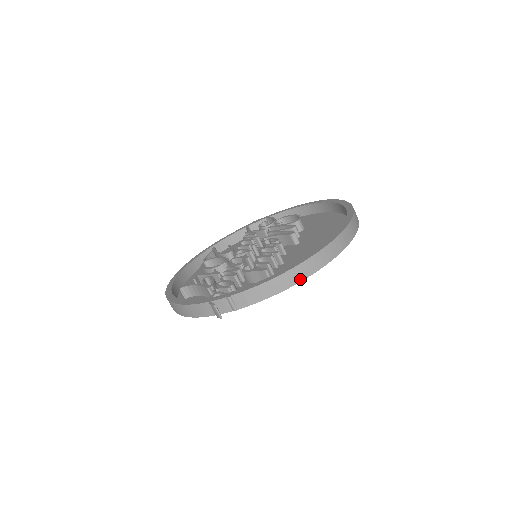
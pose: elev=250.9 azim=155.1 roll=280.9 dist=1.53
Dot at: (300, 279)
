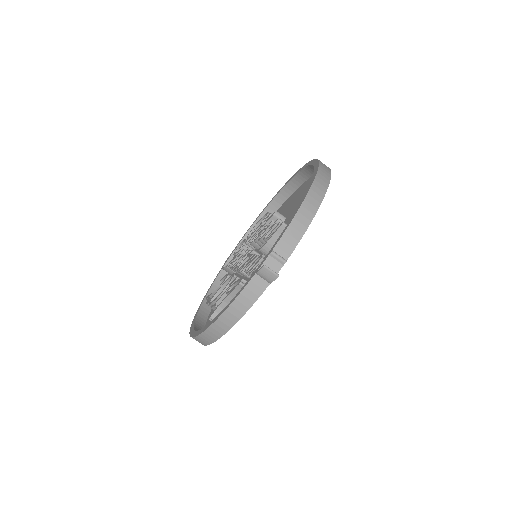
Dot at: (319, 201)
